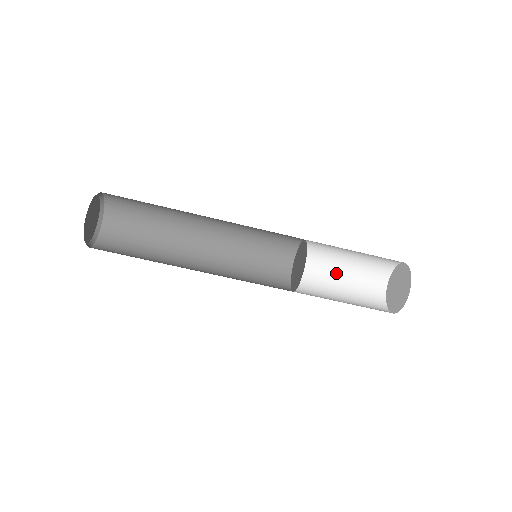
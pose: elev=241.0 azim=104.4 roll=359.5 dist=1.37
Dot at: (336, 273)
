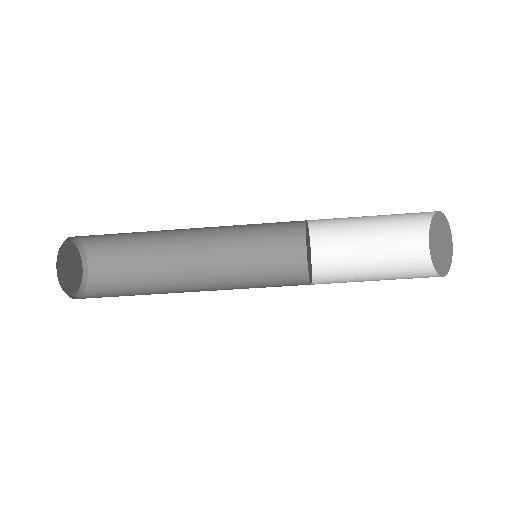
Dot at: (363, 219)
